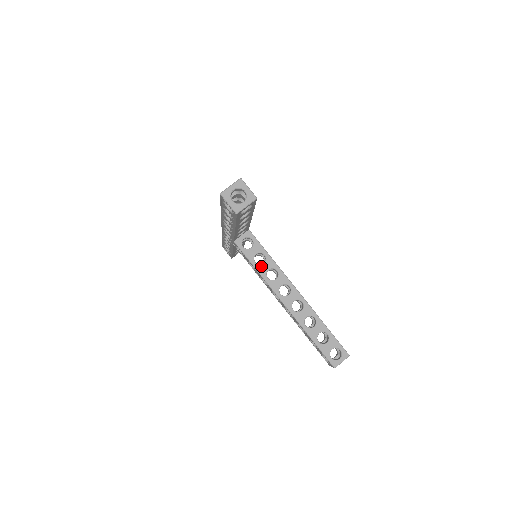
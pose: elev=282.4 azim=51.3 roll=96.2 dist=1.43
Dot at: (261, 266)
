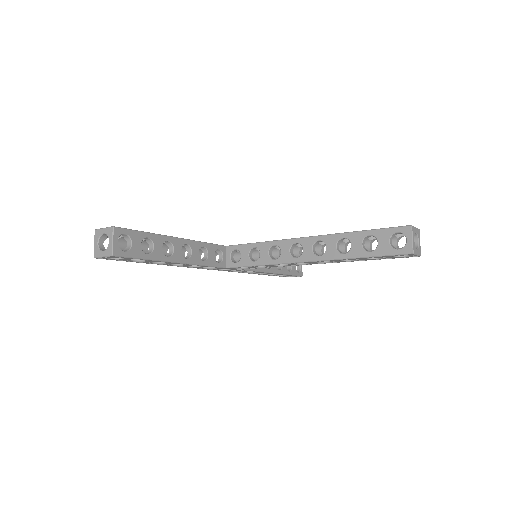
Dot at: (261, 258)
